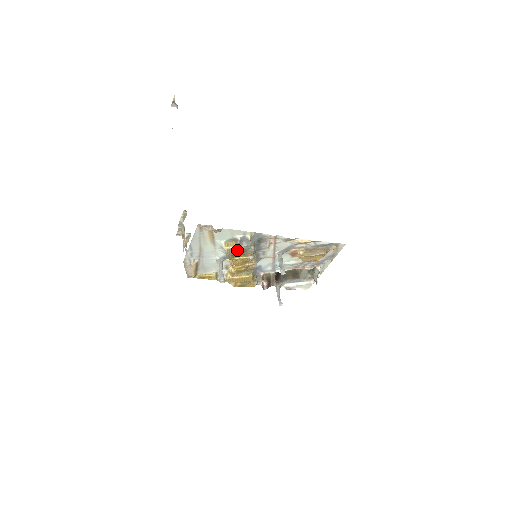
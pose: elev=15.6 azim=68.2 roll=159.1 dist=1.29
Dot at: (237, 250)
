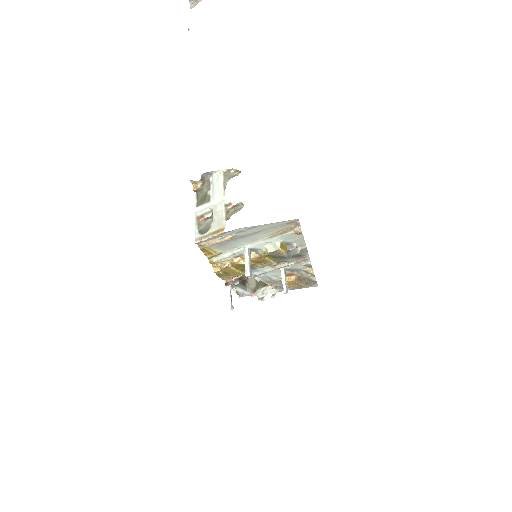
Dot at: (281, 254)
